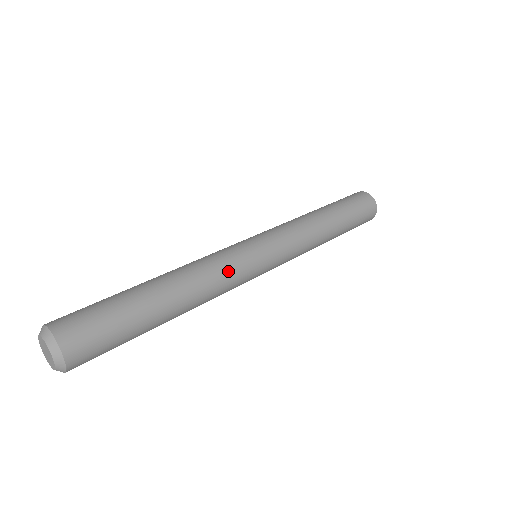
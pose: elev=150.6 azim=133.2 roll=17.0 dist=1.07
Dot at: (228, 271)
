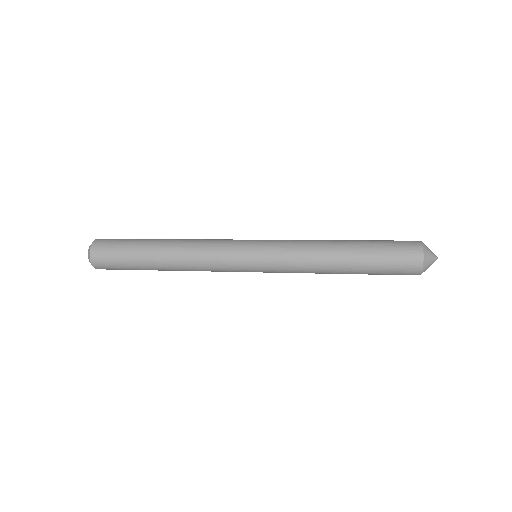
Dot at: (211, 253)
